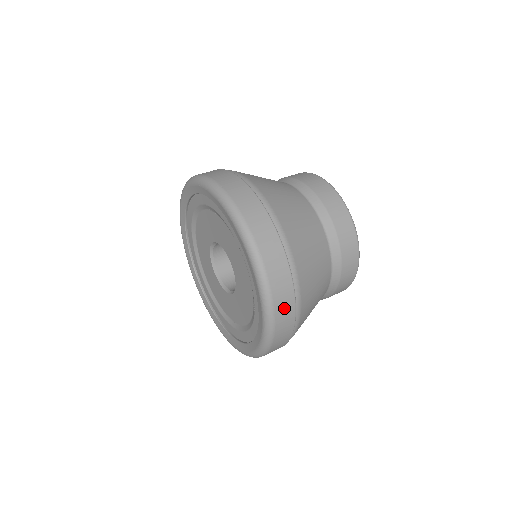
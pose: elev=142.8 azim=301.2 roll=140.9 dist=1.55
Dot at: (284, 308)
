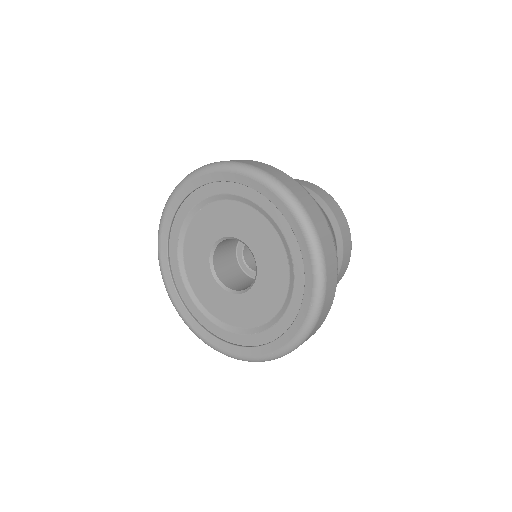
Dot at: (321, 227)
